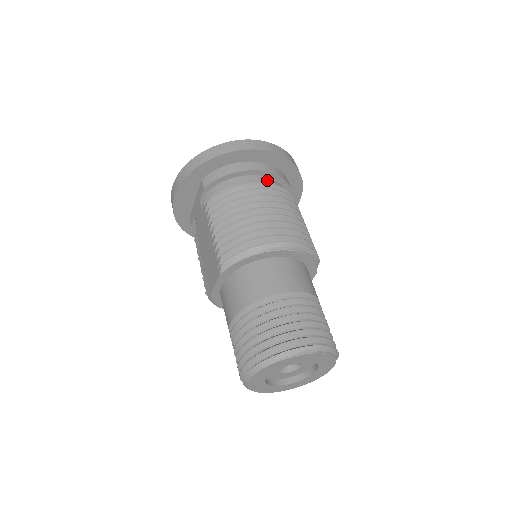
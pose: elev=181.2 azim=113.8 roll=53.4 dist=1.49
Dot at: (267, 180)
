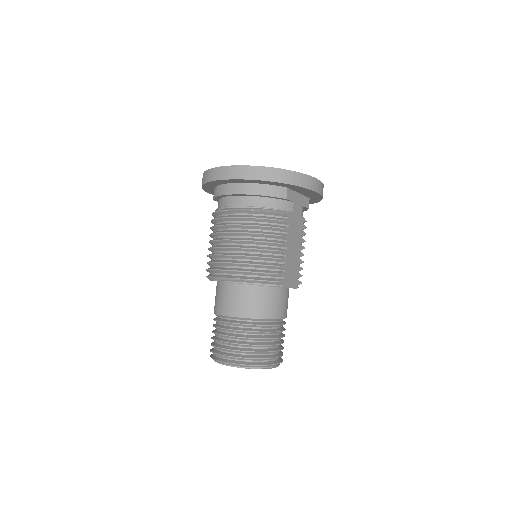
Dot at: (244, 200)
